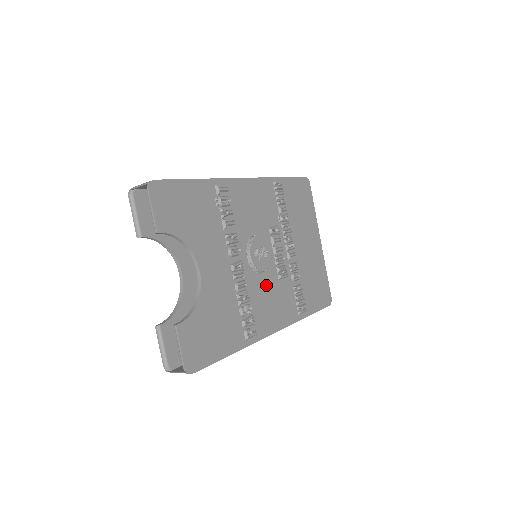
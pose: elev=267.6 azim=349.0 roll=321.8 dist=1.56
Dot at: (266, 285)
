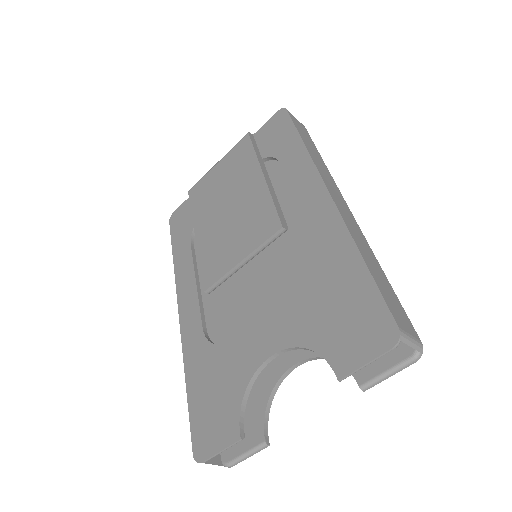
Dot at: occluded
